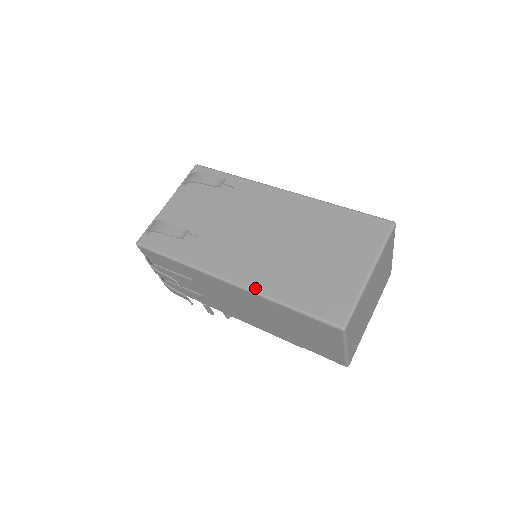
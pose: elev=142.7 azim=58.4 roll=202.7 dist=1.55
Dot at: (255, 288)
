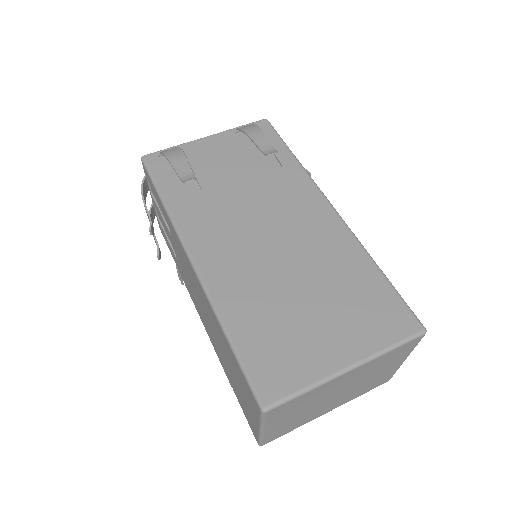
Dot at: (211, 288)
